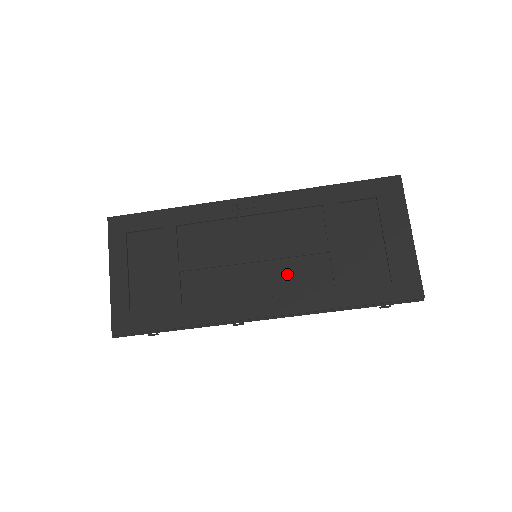
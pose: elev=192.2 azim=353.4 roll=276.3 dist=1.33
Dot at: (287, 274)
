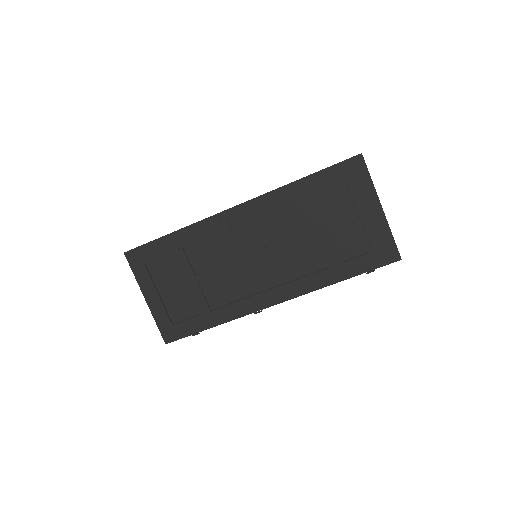
Dot at: (285, 265)
